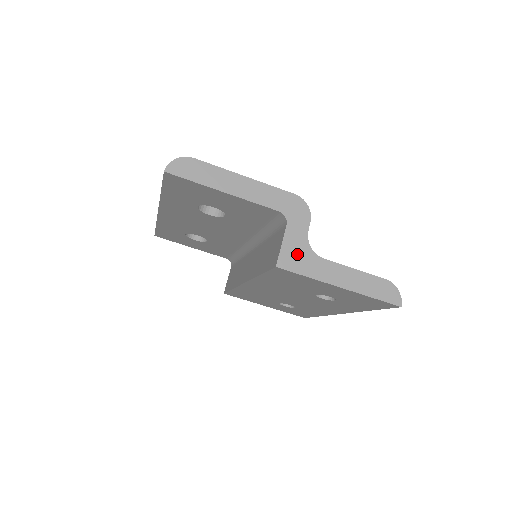
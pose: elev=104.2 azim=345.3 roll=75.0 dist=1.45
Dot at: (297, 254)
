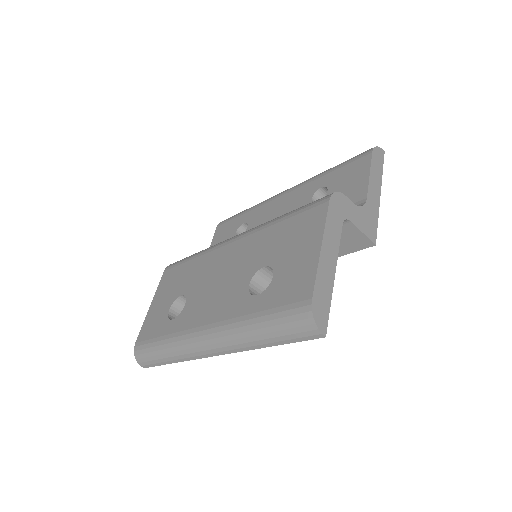
Dot at: (367, 222)
